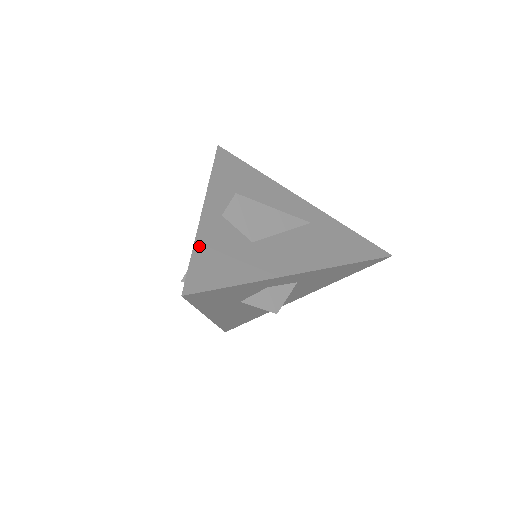
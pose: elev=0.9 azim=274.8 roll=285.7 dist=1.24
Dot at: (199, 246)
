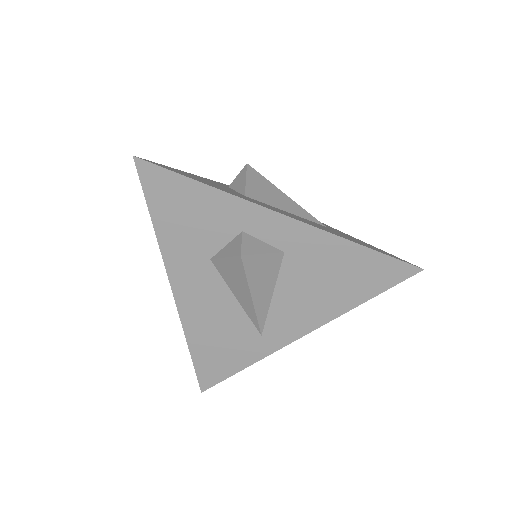
Dot at: (185, 172)
